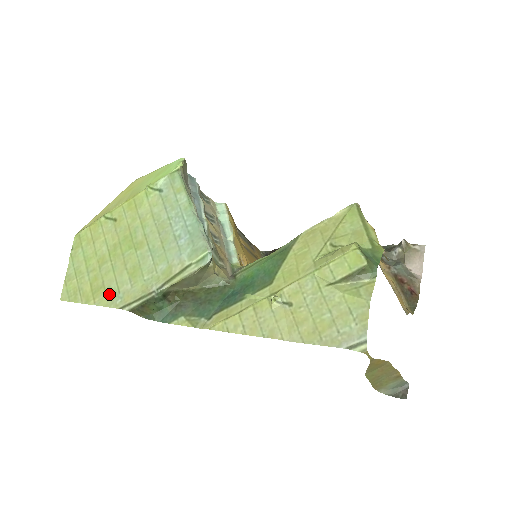
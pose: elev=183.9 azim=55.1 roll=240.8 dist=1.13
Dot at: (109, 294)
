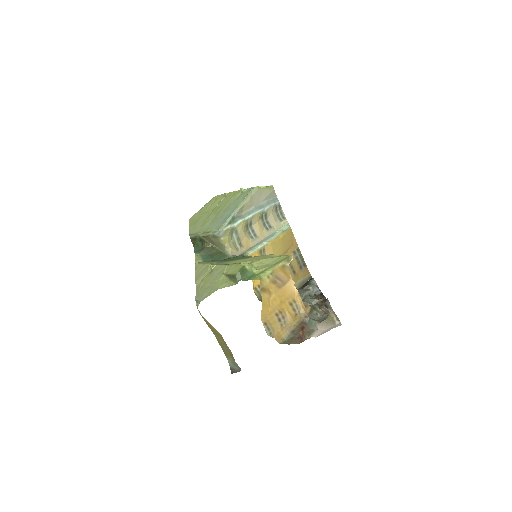
Dot at: (194, 227)
